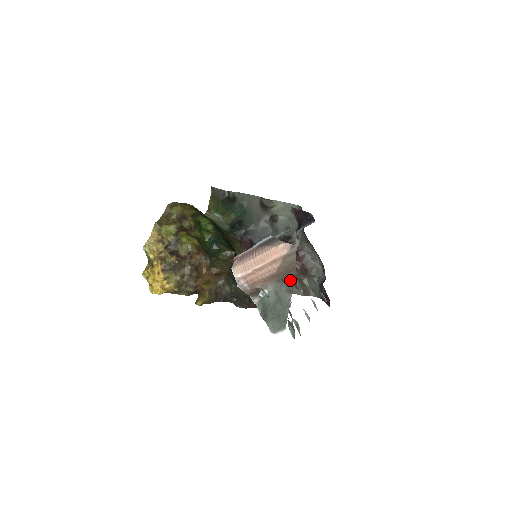
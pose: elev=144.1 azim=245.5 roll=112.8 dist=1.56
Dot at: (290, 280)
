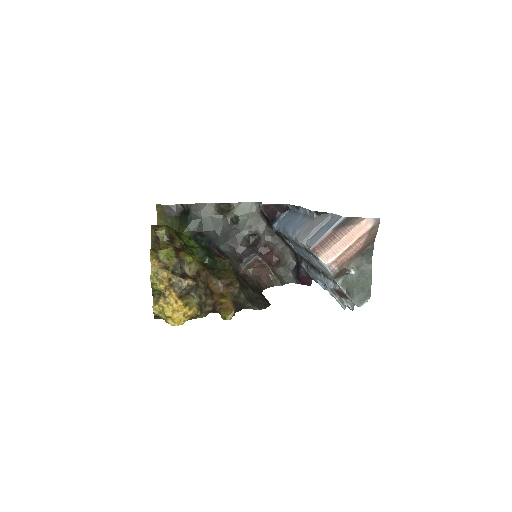
Dot at: (369, 252)
